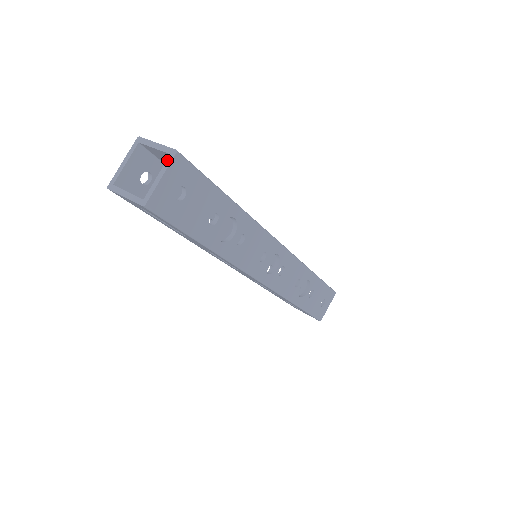
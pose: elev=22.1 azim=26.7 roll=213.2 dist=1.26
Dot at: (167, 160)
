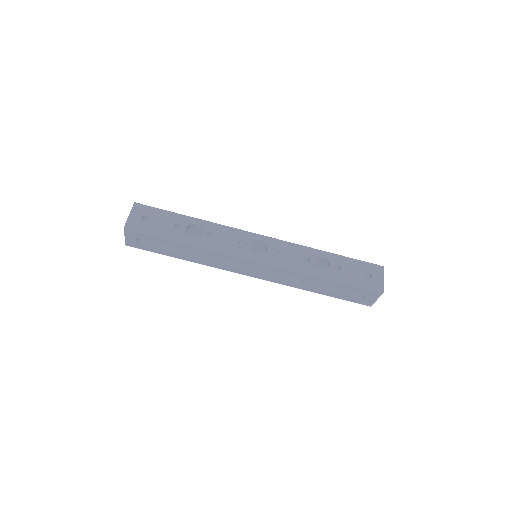
Dot at: (132, 209)
